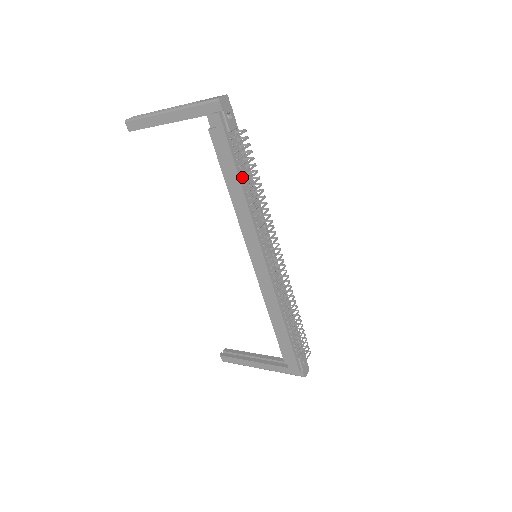
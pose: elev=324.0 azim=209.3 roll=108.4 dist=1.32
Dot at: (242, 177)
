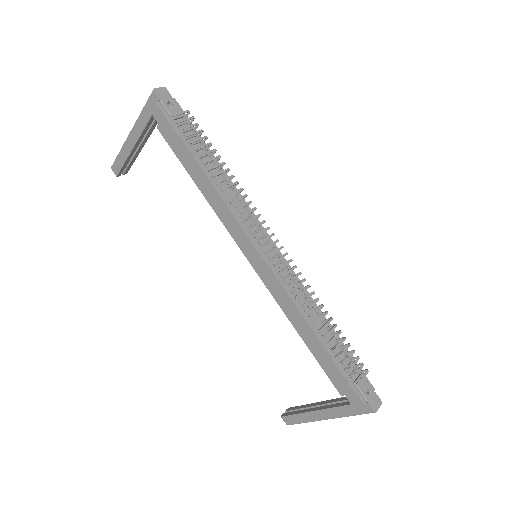
Dot at: (202, 162)
